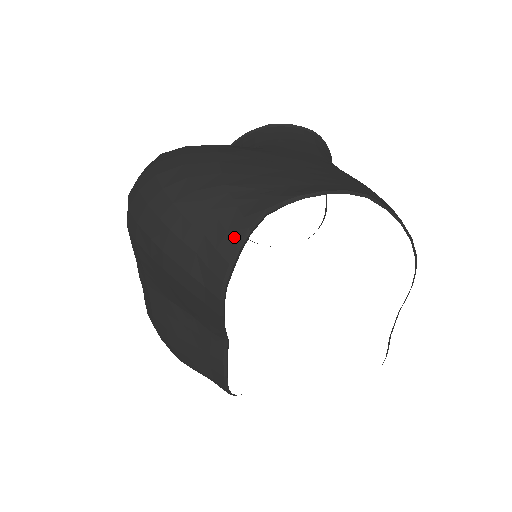
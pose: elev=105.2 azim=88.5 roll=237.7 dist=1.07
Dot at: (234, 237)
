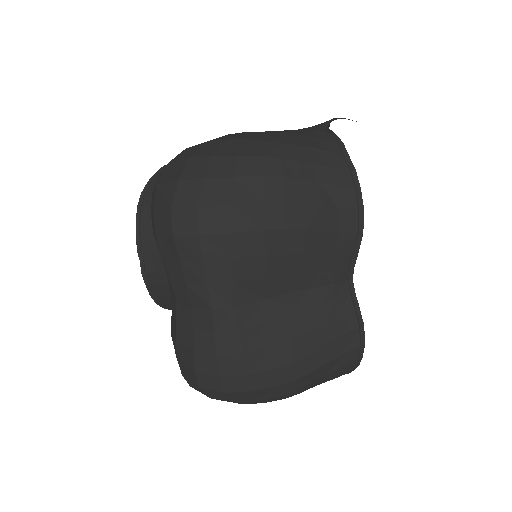
Dot at: (335, 151)
